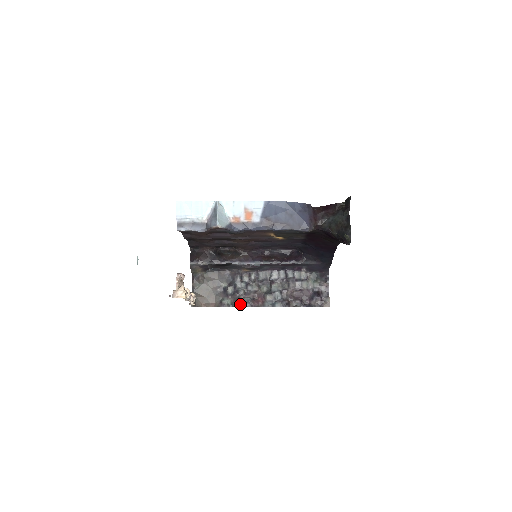
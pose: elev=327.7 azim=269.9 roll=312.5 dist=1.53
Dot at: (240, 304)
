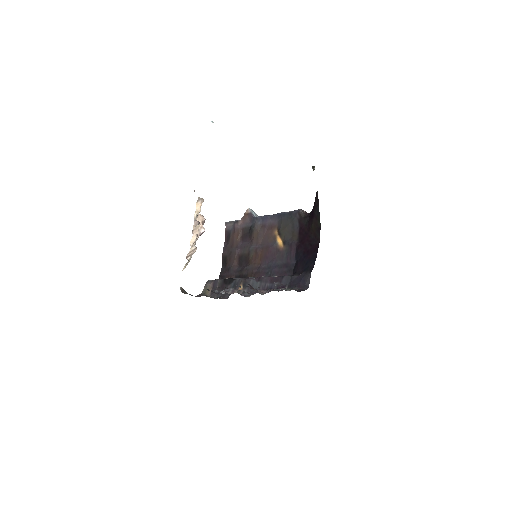
Dot at: occluded
